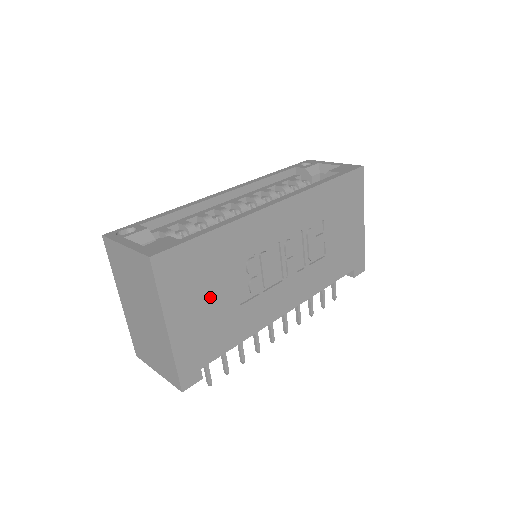
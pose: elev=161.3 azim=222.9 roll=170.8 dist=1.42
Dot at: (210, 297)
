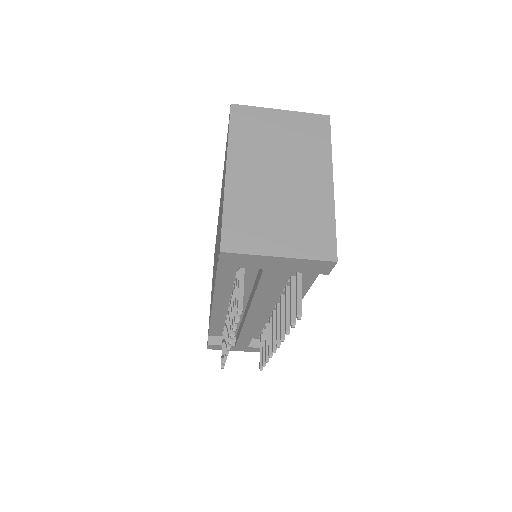
Dot at: occluded
